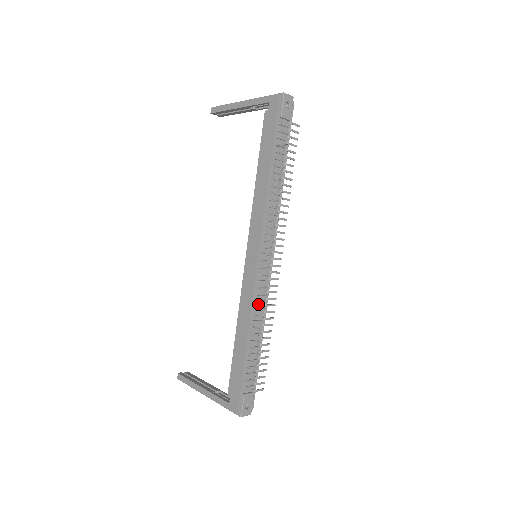
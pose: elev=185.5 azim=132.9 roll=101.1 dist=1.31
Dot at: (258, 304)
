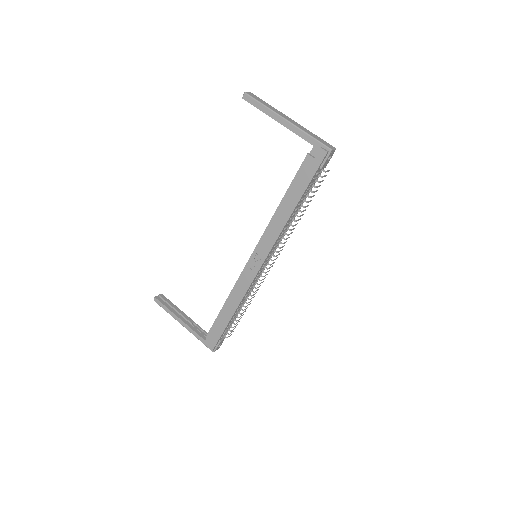
Dot at: (249, 292)
